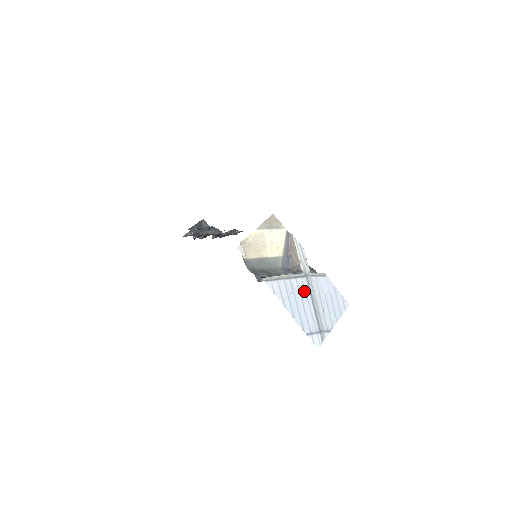
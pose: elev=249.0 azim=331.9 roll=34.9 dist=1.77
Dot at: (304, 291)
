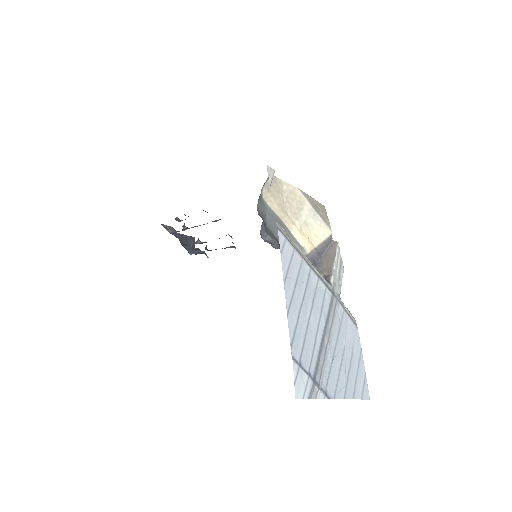
Dot at: (321, 303)
